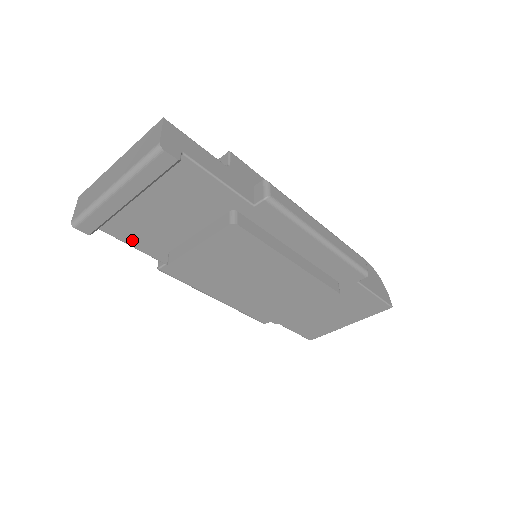
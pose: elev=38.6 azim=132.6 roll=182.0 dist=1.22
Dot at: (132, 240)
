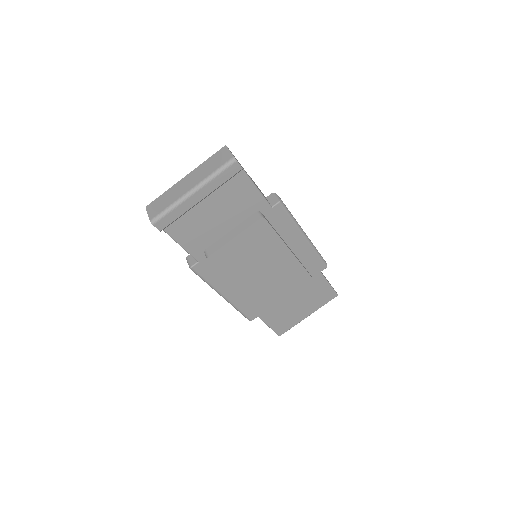
Dot at: (183, 239)
